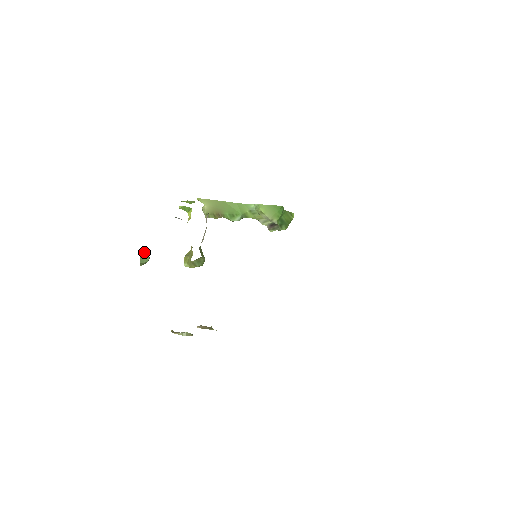
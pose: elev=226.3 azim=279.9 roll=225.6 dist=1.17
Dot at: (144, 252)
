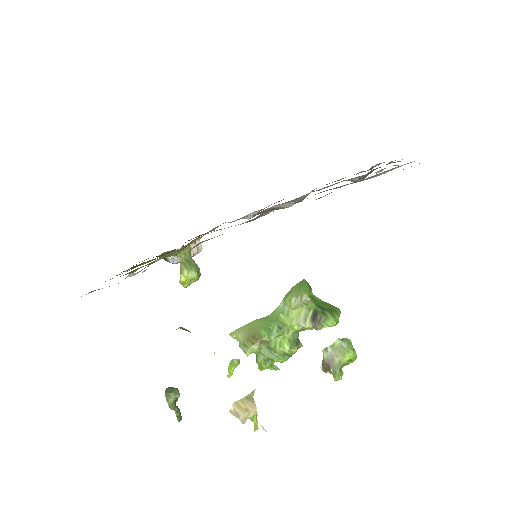
Dot at: (172, 387)
